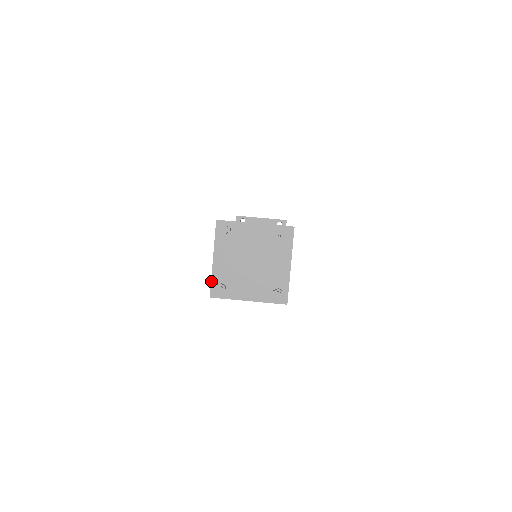
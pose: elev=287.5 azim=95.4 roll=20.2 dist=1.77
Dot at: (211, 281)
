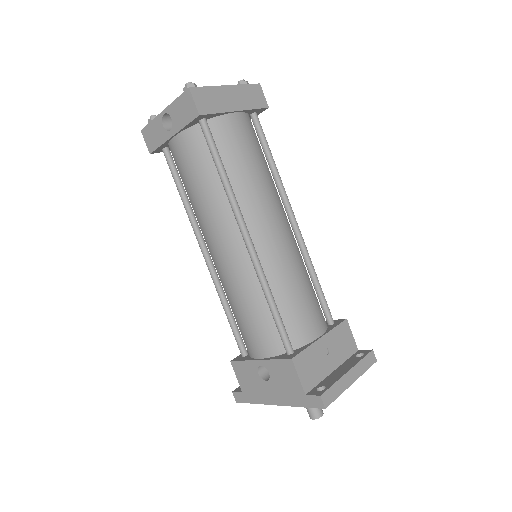
Dot at: (177, 98)
